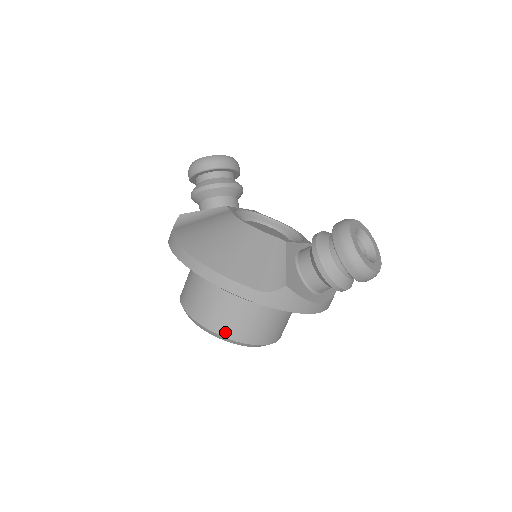
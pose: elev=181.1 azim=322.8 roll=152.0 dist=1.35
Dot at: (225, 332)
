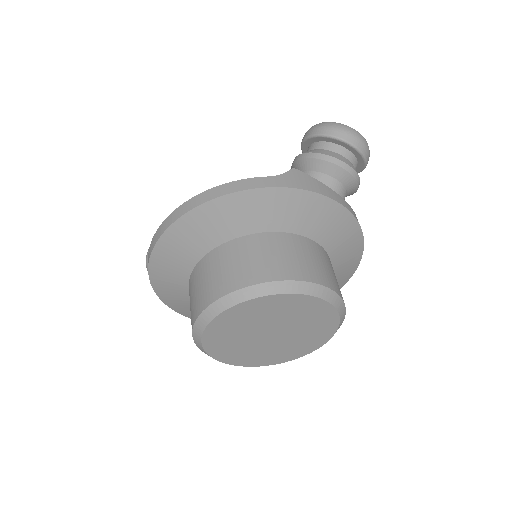
Dot at: (267, 276)
